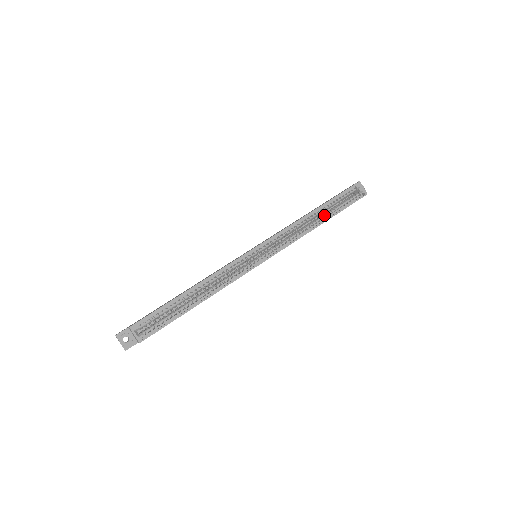
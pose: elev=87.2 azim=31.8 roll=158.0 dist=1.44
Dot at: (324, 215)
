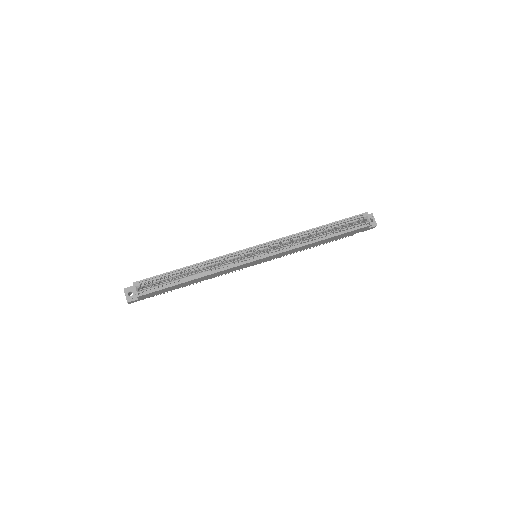
Dot at: (325, 234)
